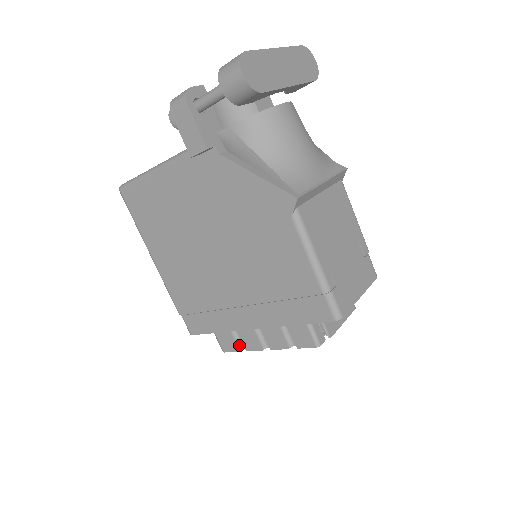
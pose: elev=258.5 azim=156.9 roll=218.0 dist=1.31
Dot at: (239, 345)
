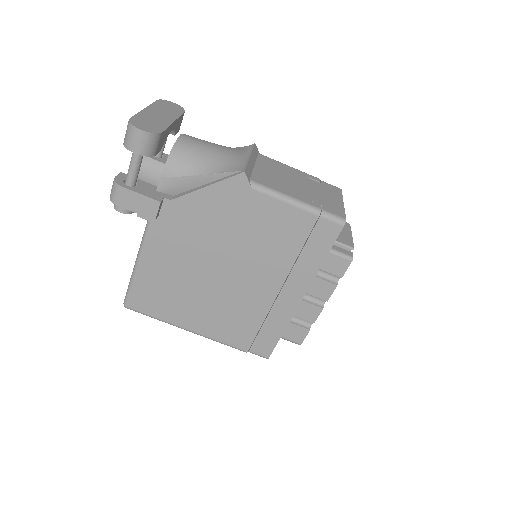
Dot at: (305, 326)
